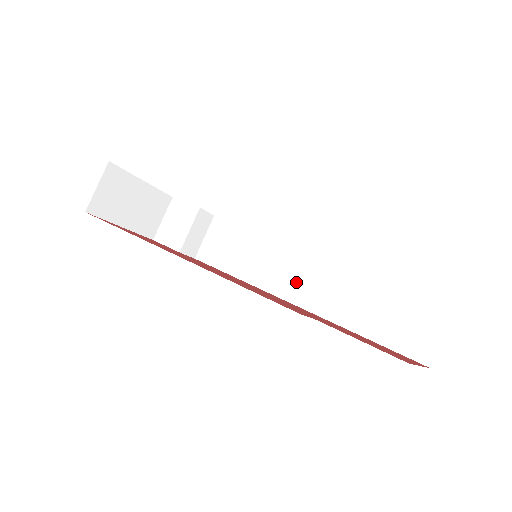
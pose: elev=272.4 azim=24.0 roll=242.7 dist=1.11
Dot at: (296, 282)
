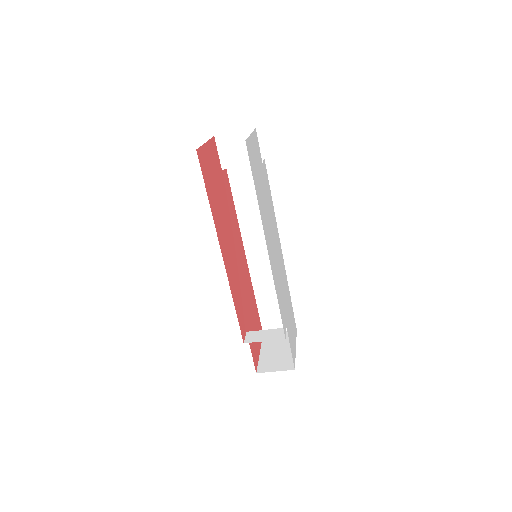
Dot at: (259, 250)
